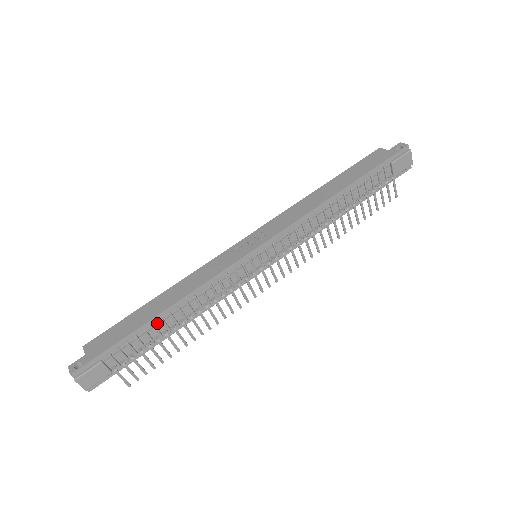
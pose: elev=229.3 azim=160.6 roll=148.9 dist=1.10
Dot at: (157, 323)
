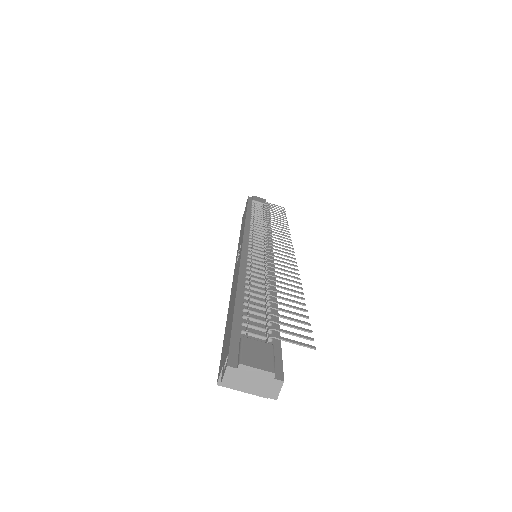
Dot at: (247, 297)
